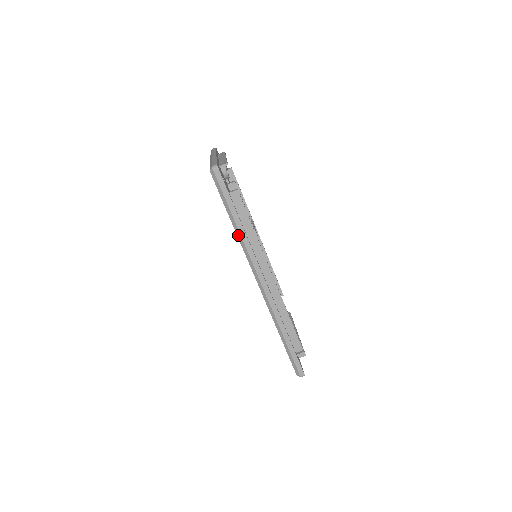
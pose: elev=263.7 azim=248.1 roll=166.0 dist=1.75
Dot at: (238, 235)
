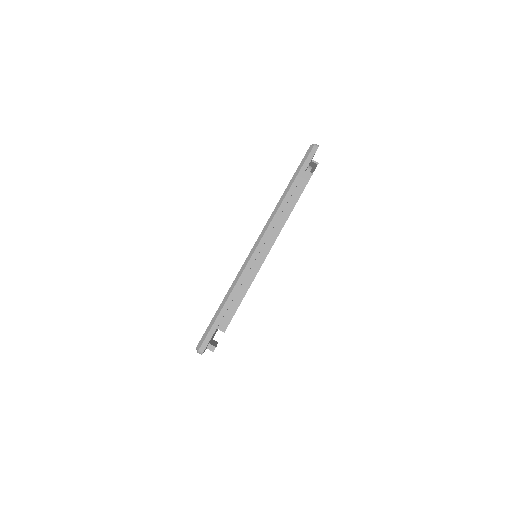
Dot at: (282, 197)
